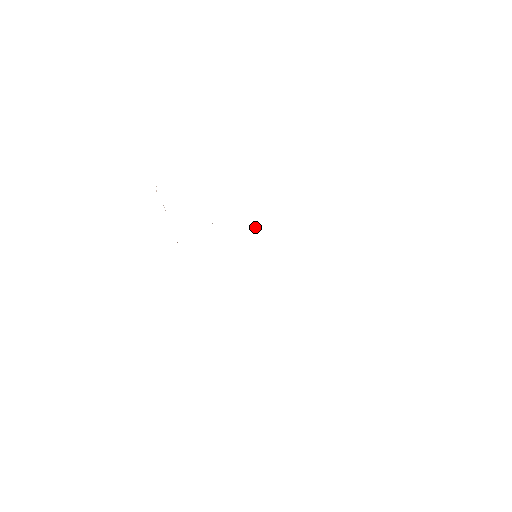
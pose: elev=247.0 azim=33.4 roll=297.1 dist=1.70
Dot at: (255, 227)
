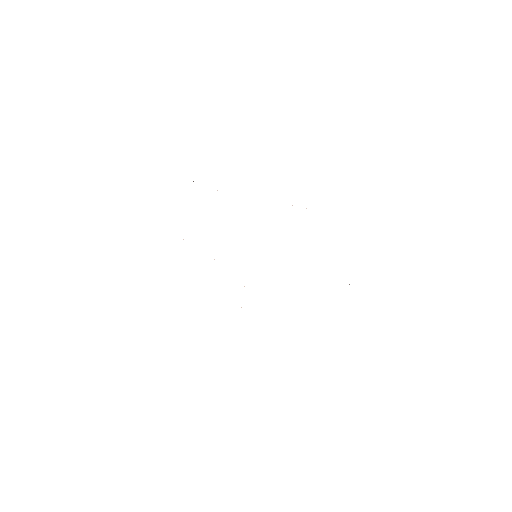
Dot at: occluded
